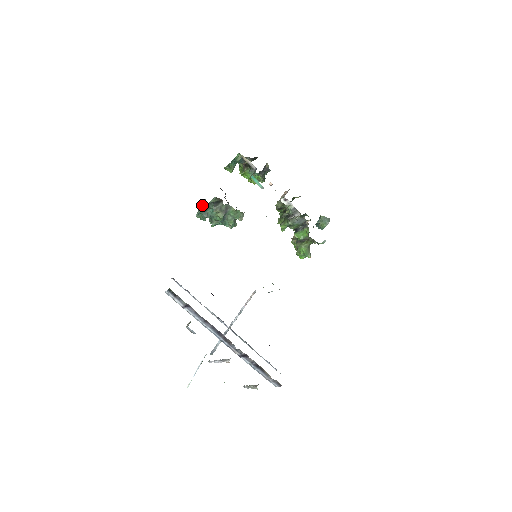
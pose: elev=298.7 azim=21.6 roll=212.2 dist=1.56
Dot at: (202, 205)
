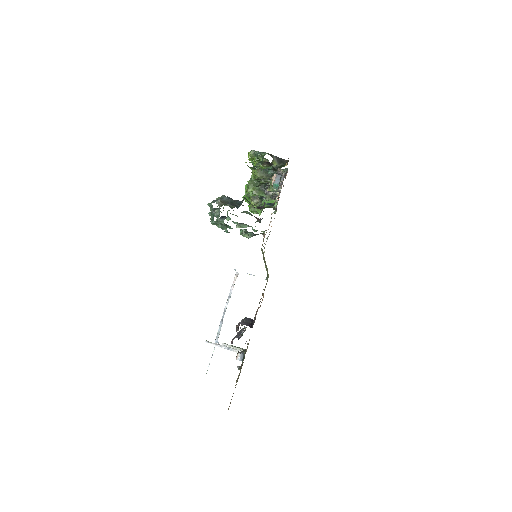
Dot at: (224, 216)
